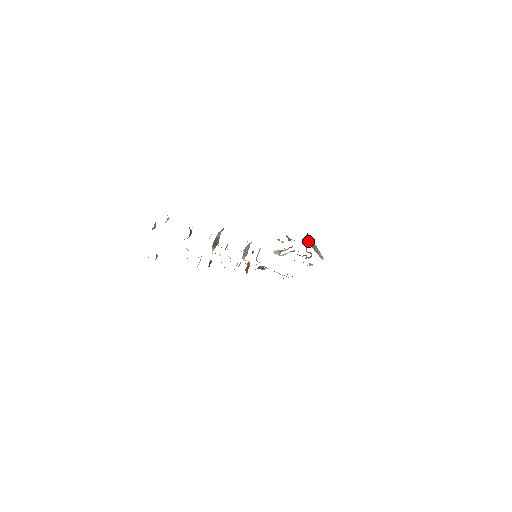
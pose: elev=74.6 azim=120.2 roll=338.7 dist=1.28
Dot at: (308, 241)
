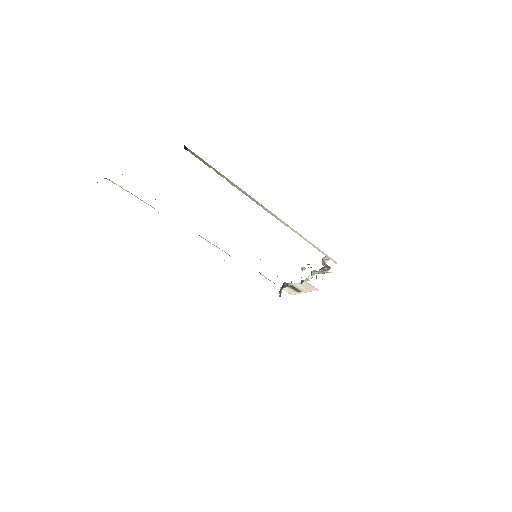
Dot at: (204, 163)
